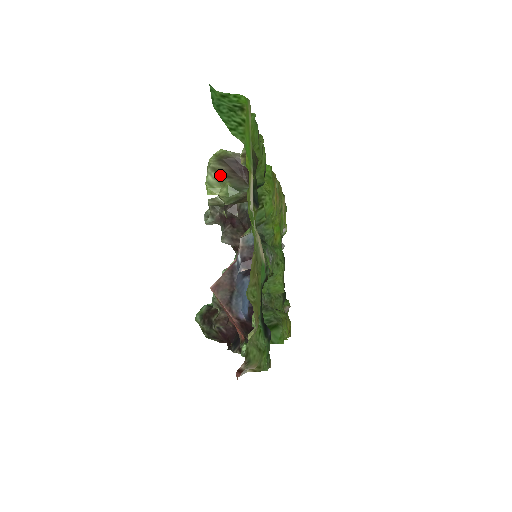
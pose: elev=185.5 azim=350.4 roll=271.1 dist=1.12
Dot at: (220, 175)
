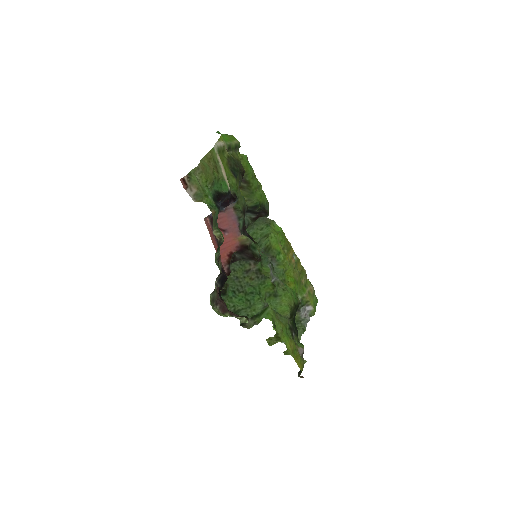
Dot at: occluded
